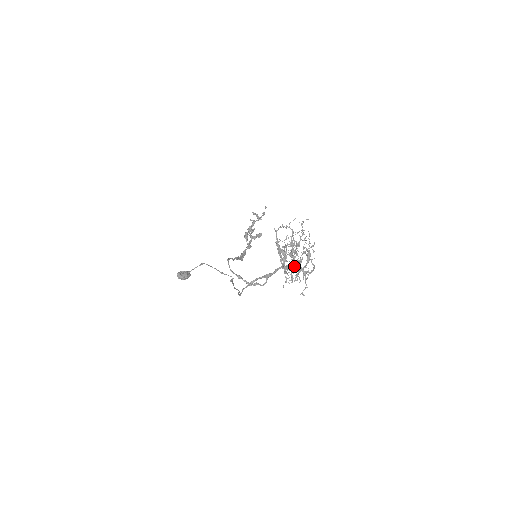
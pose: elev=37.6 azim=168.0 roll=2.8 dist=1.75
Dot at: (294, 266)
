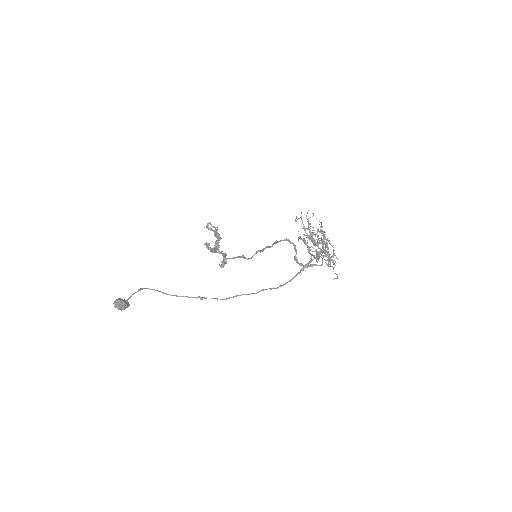
Dot at: (326, 251)
